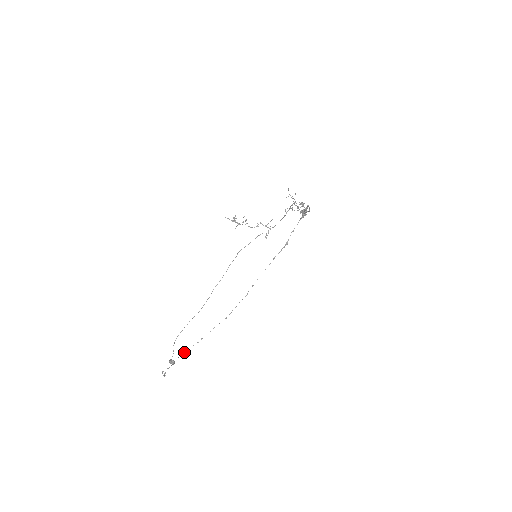
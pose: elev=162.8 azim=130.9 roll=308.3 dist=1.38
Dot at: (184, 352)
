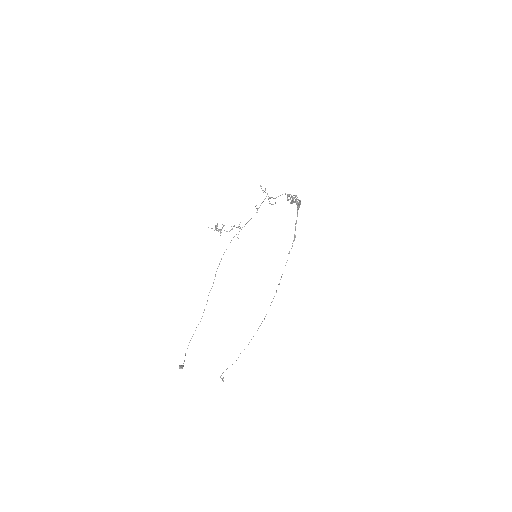
Dot at: (238, 357)
